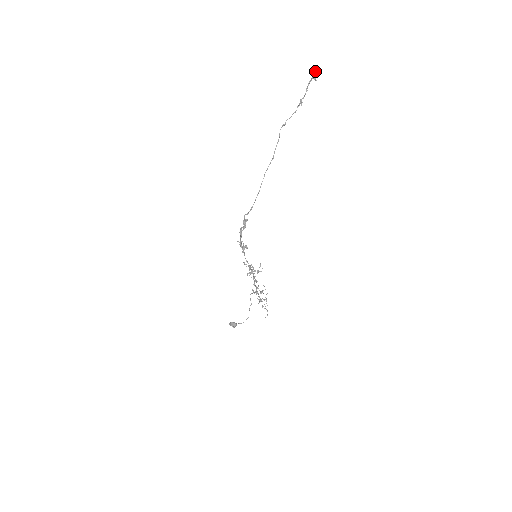
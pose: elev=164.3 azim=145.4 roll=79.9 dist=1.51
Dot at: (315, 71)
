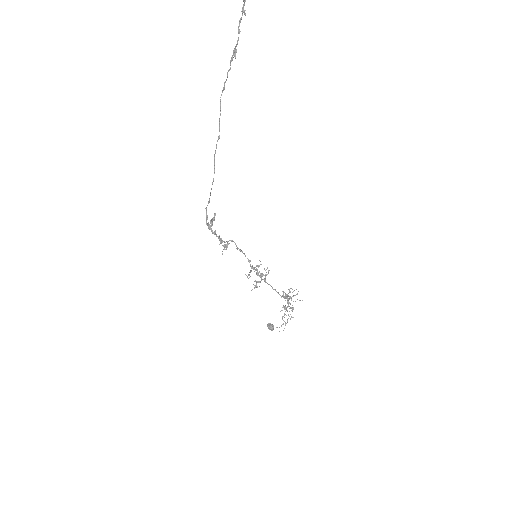
Dot at: out of frame
